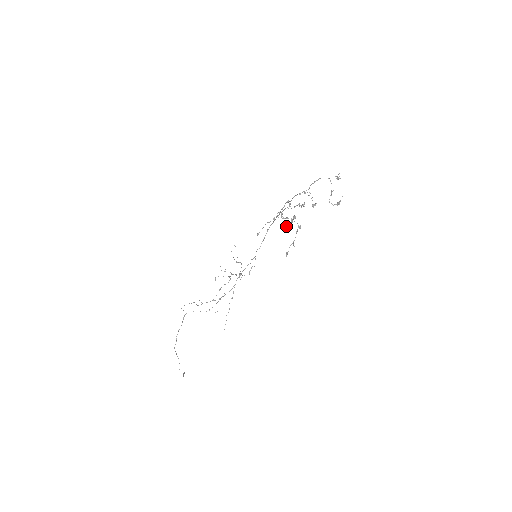
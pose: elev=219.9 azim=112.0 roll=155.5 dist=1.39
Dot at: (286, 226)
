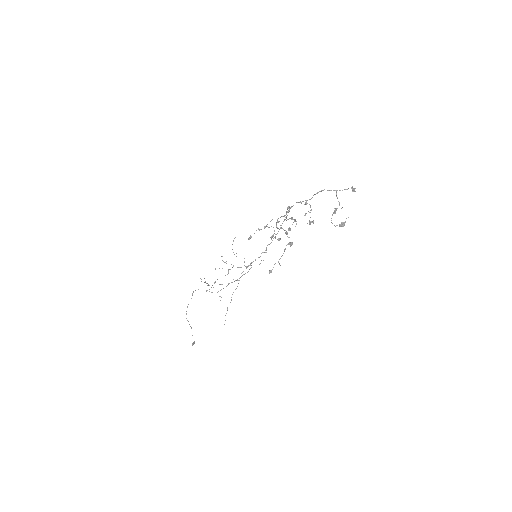
Dot at: (278, 238)
